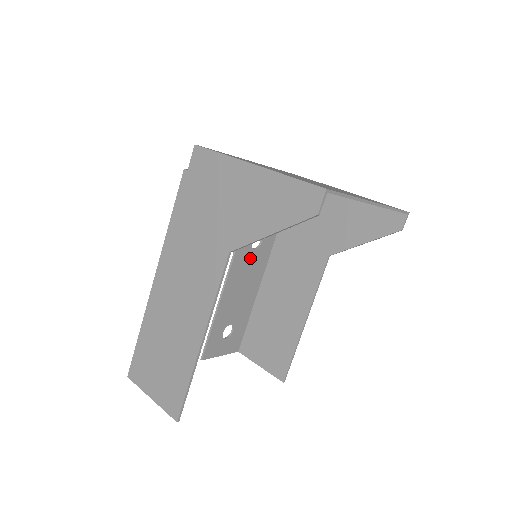
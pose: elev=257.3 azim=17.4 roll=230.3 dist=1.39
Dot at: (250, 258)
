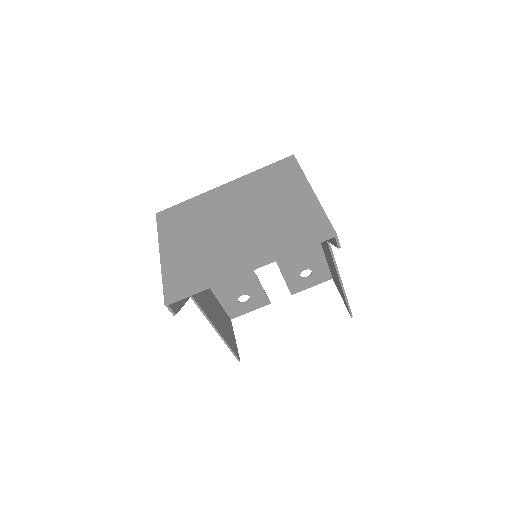
Dot at: occluded
